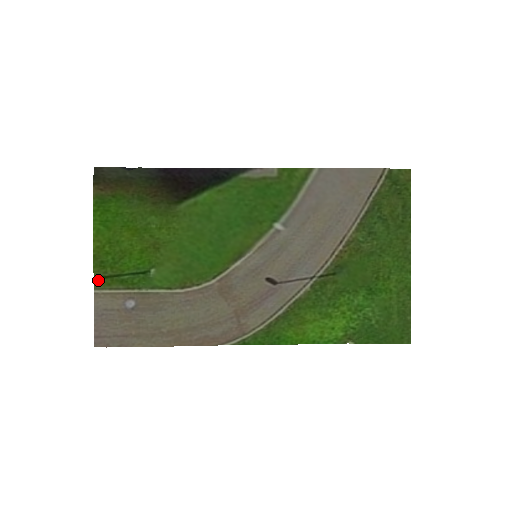
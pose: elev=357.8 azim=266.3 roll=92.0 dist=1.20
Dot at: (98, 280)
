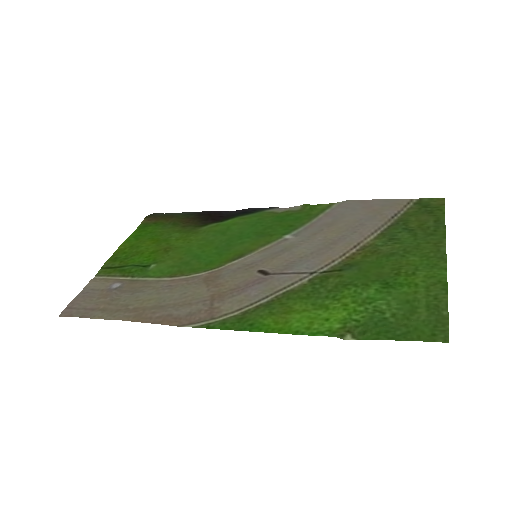
Dot at: (103, 270)
